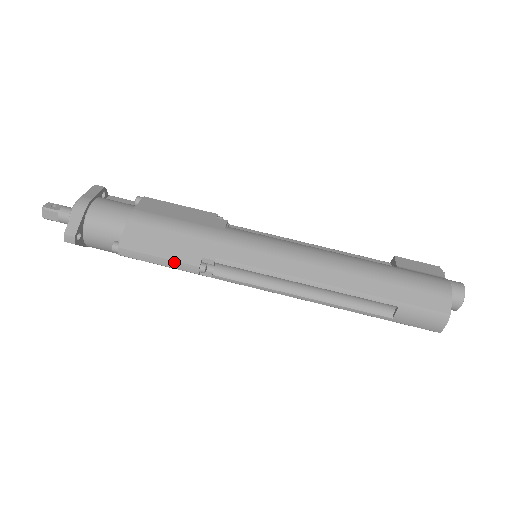
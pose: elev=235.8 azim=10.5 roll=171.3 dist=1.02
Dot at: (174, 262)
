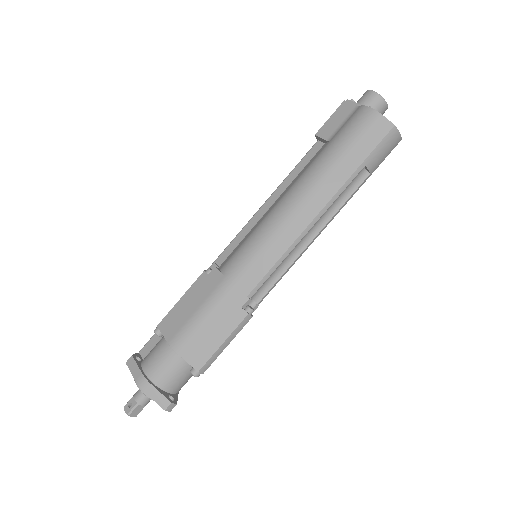
Dot at: (233, 332)
